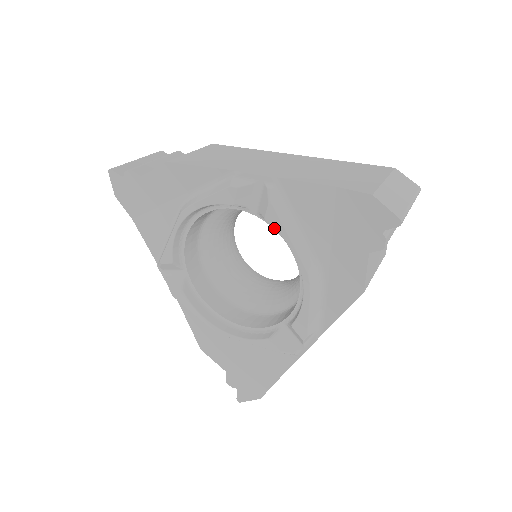
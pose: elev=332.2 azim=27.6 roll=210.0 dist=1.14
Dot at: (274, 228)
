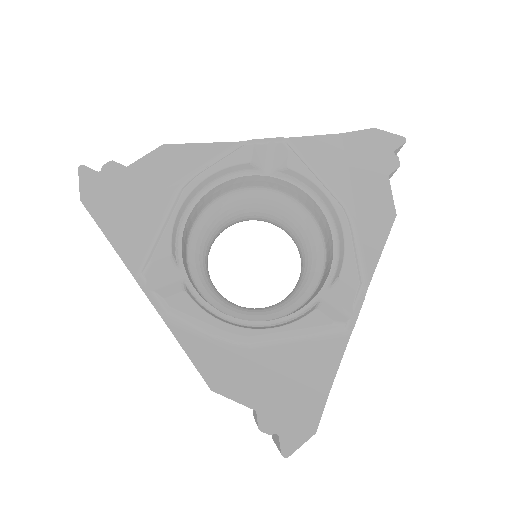
Dot at: (298, 172)
